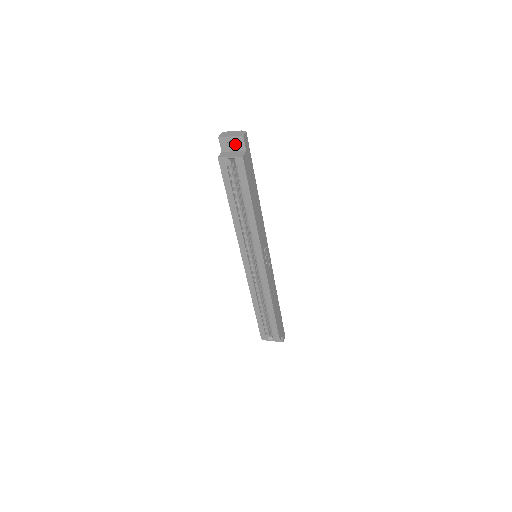
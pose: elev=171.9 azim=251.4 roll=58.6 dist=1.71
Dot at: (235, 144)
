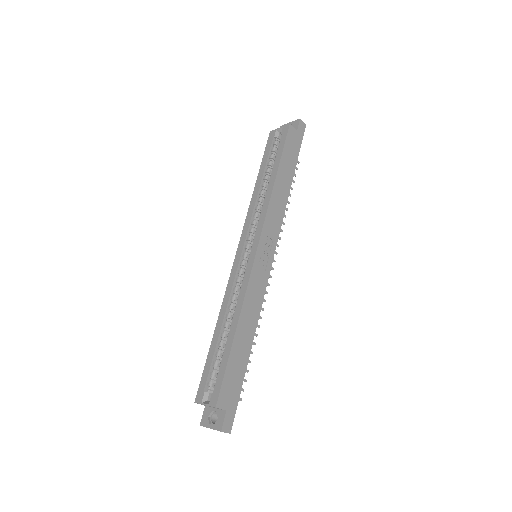
Dot at: occluded
